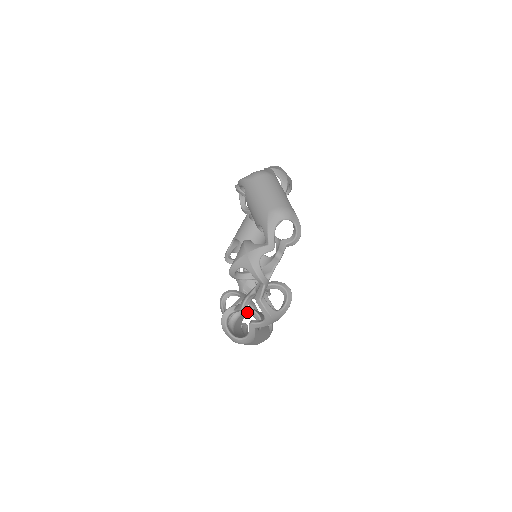
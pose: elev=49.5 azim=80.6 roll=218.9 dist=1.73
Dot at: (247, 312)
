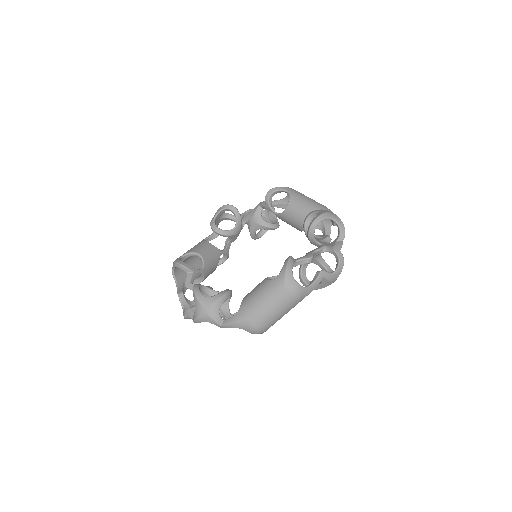
Dot at: occluded
